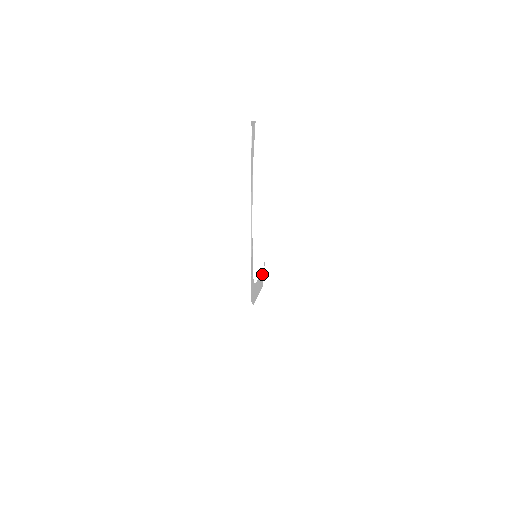
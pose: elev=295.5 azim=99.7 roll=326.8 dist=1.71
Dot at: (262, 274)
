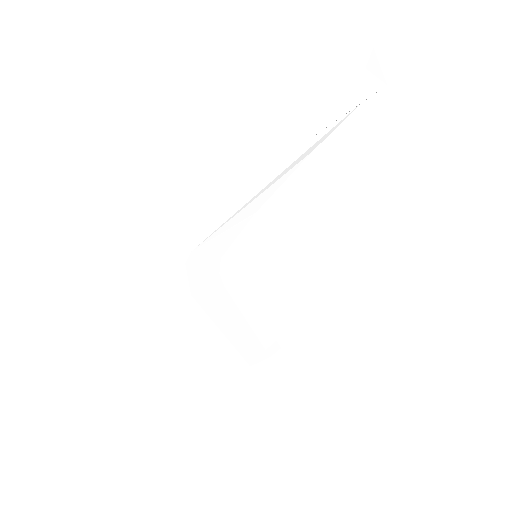
Dot at: (260, 343)
